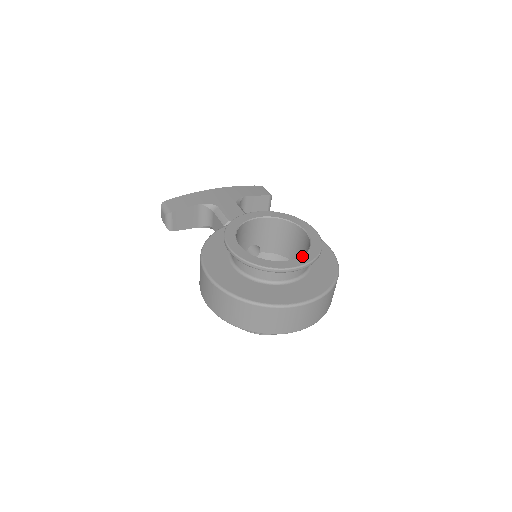
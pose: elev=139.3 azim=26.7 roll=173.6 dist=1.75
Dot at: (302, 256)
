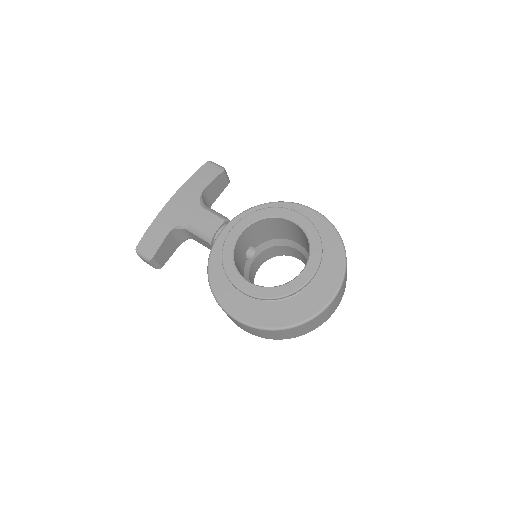
Dot at: (309, 259)
